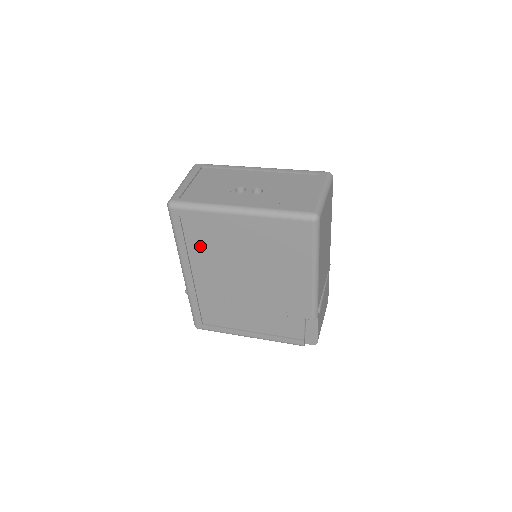
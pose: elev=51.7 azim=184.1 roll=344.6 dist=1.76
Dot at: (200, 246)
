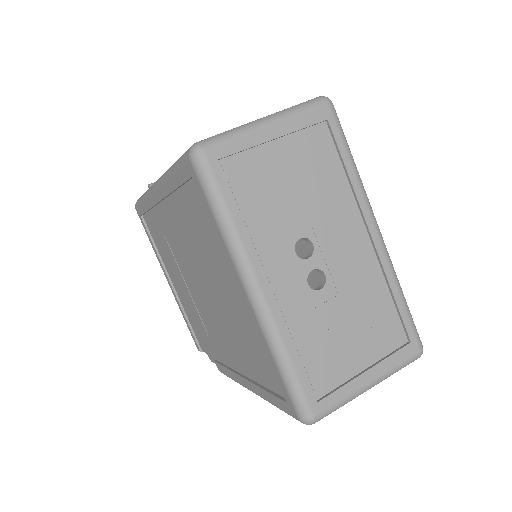
Dot at: (188, 215)
